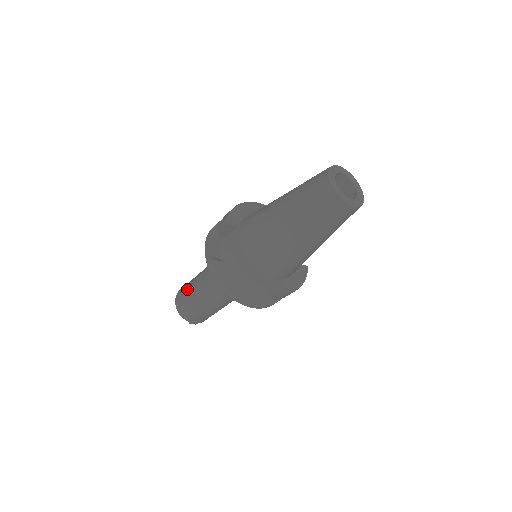
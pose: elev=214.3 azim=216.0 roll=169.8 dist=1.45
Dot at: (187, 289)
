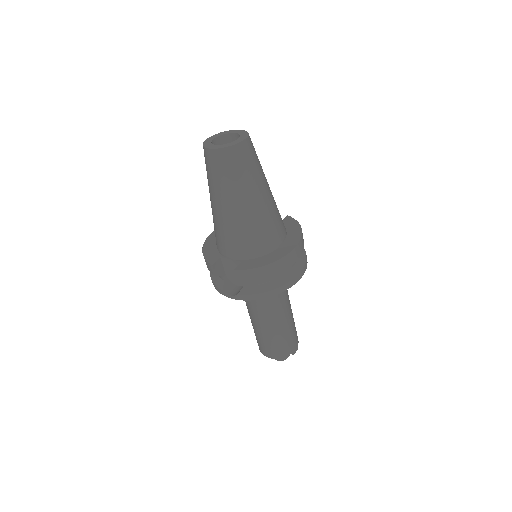
Dot at: (260, 339)
